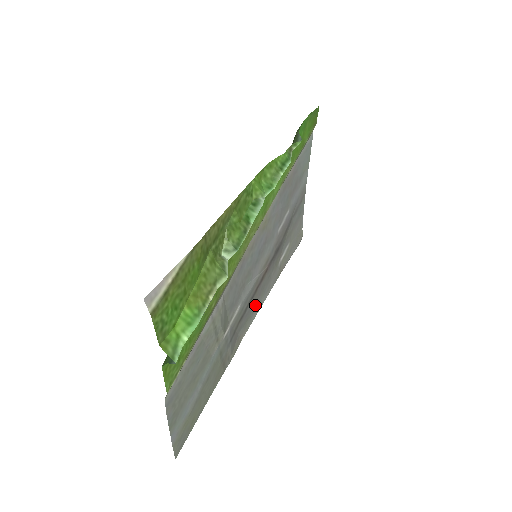
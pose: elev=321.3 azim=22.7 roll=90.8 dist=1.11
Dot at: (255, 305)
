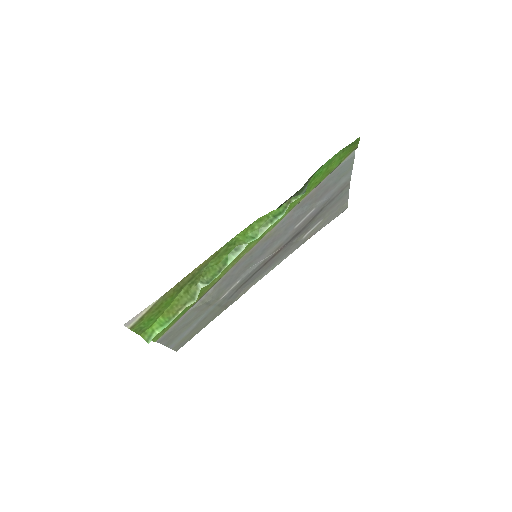
Dot at: (267, 268)
